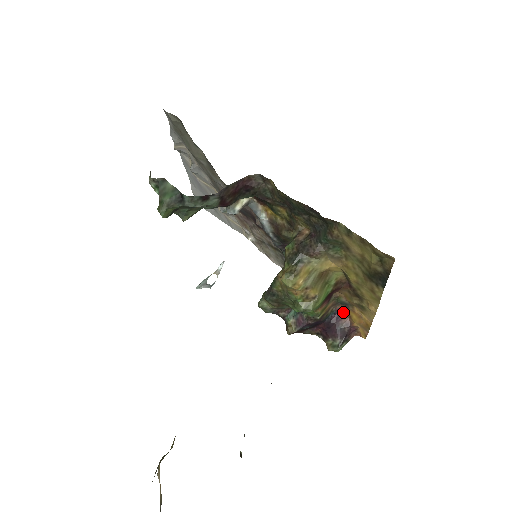
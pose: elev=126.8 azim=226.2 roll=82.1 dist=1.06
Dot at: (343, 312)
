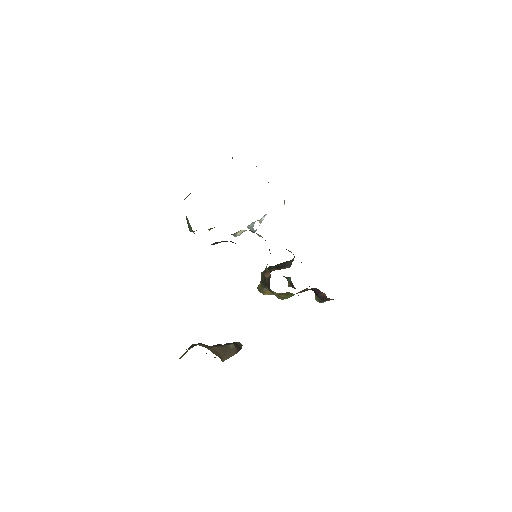
Dot at: occluded
